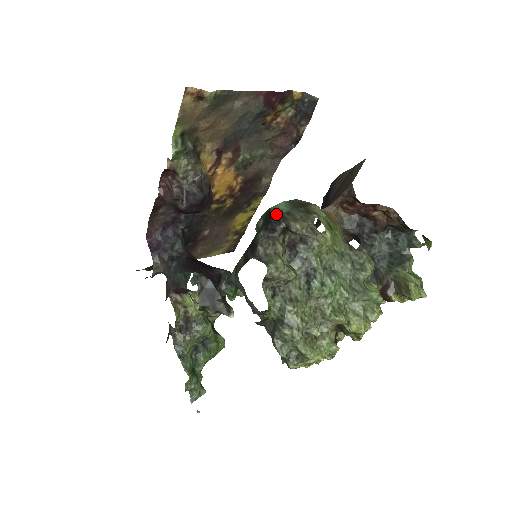
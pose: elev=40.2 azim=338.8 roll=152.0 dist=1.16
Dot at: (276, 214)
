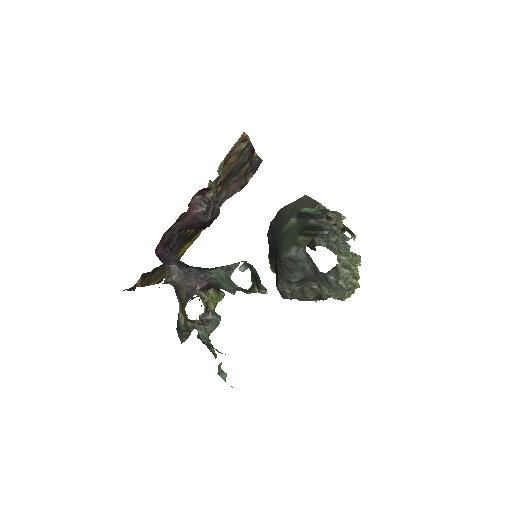
Dot at: (311, 212)
